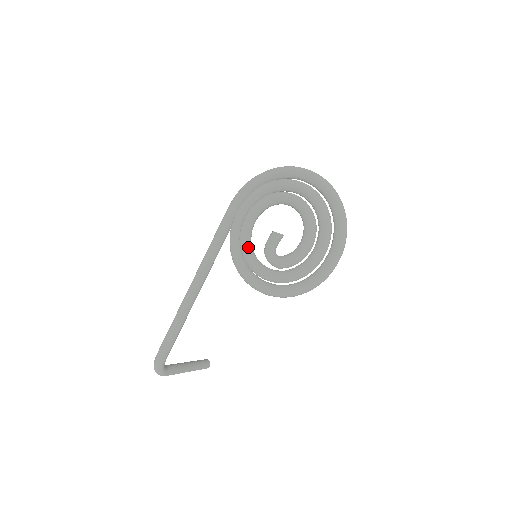
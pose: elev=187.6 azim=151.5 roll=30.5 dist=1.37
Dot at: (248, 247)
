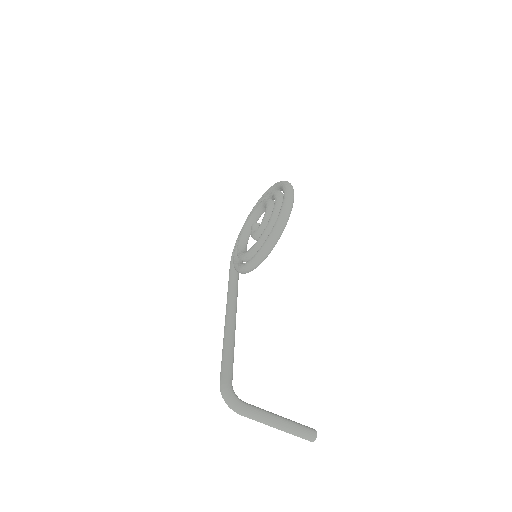
Dot at: occluded
